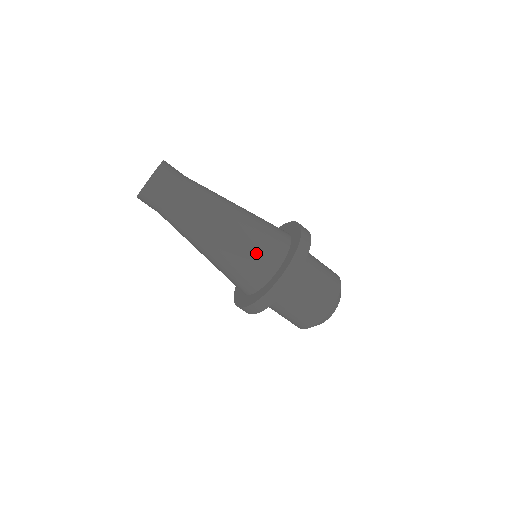
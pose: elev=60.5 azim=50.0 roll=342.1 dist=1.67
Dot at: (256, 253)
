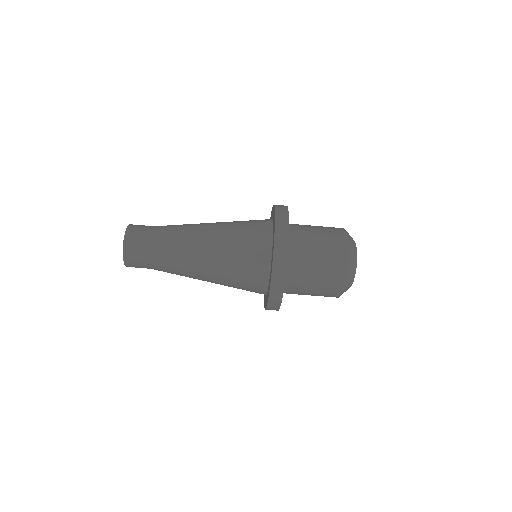
Dot at: (244, 243)
